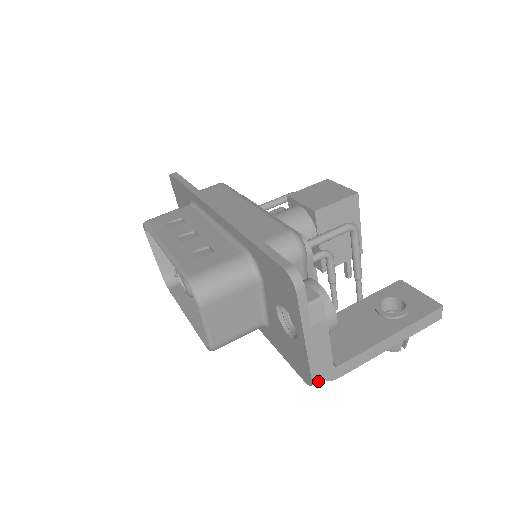
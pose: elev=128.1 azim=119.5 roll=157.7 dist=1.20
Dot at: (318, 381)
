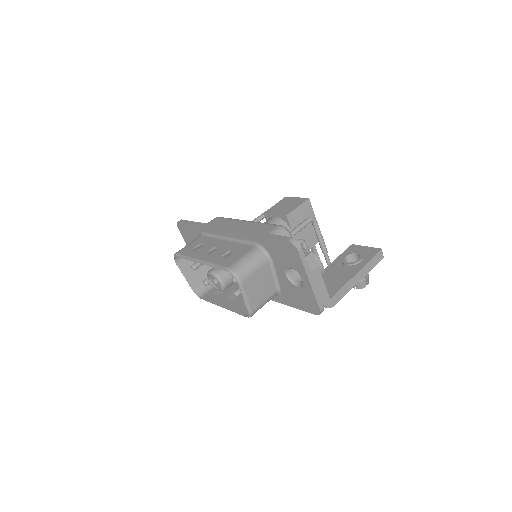
Dot at: (323, 310)
